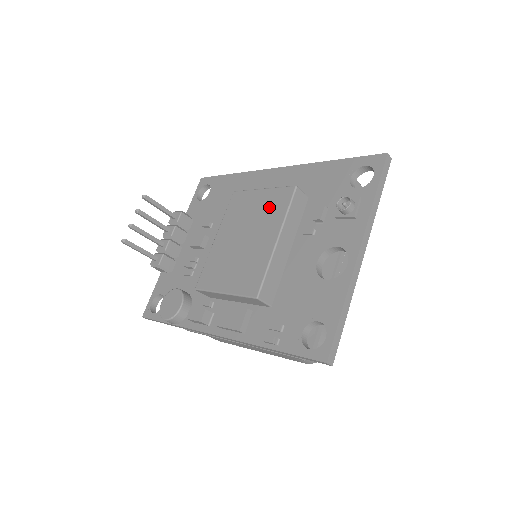
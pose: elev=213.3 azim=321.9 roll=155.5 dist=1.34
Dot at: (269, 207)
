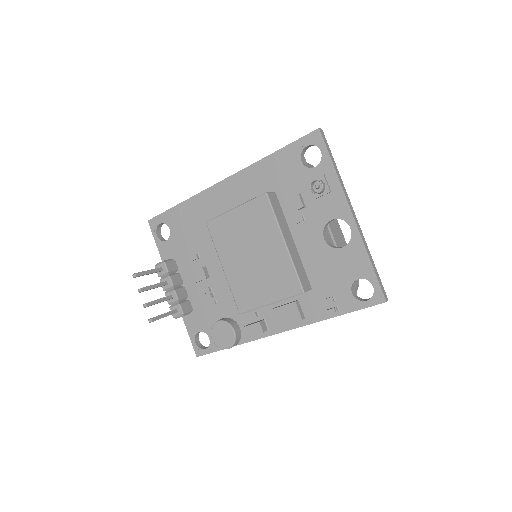
Dot at: (255, 221)
